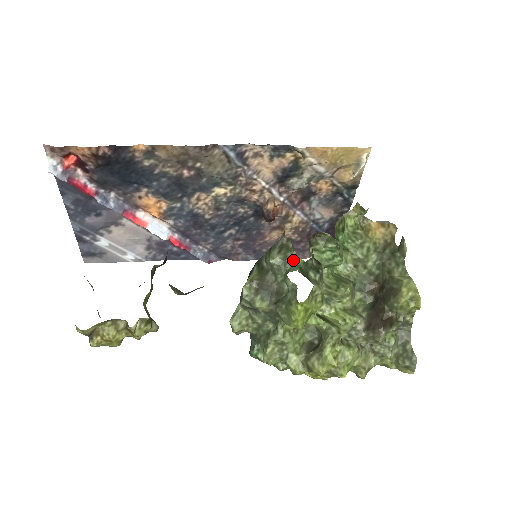
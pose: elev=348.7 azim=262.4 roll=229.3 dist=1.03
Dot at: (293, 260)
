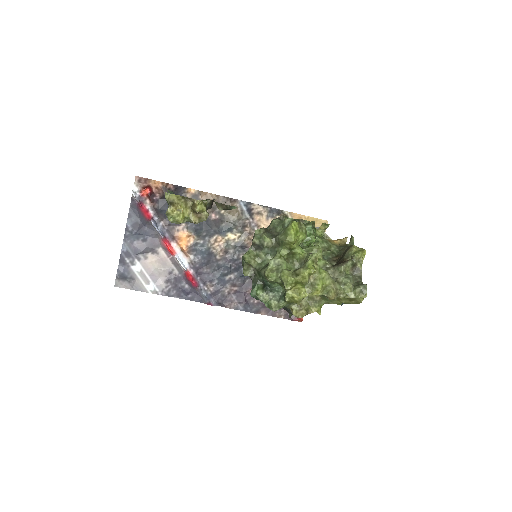
Dot at: occluded
